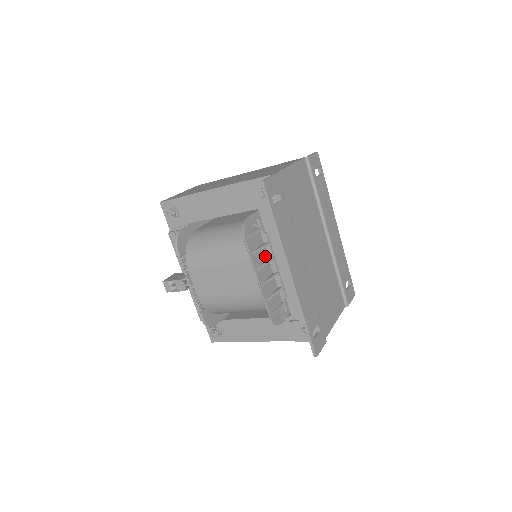
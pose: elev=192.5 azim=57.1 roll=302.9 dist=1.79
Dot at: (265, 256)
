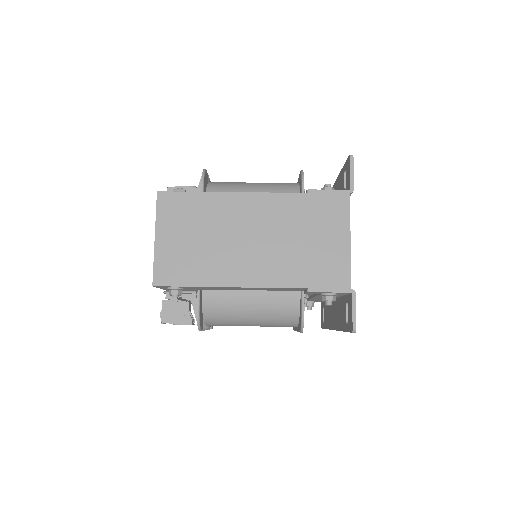
Dot at: occluded
